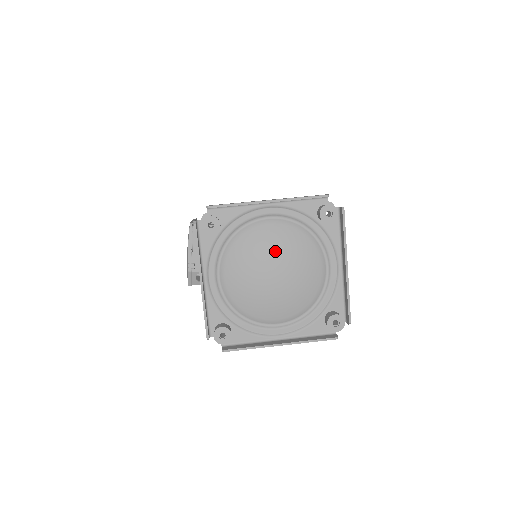
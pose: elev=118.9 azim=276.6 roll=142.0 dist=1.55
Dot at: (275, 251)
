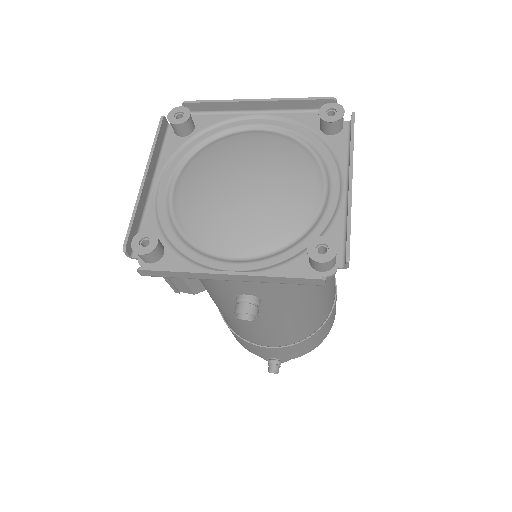
Dot at: (252, 156)
